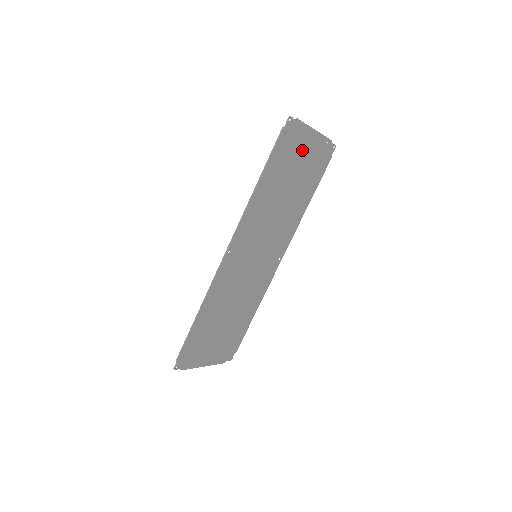
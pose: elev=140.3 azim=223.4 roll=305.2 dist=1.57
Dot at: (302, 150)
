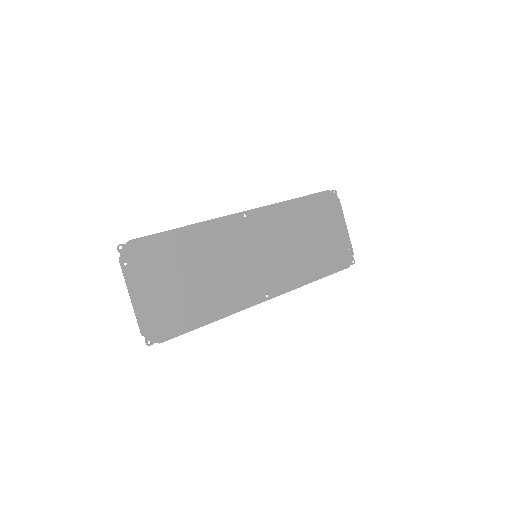
Dot at: (332, 225)
